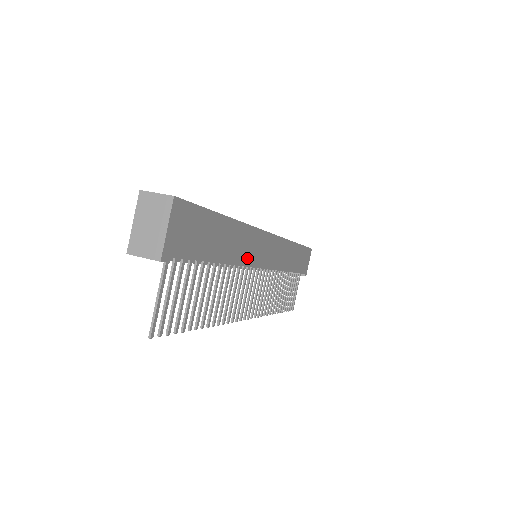
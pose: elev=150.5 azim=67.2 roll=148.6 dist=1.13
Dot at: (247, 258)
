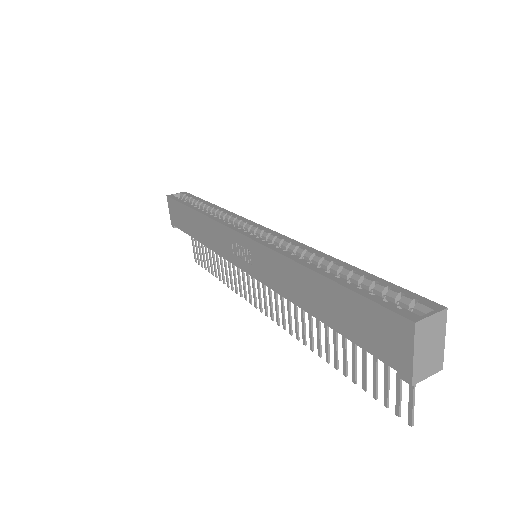
Dot at: occluded
